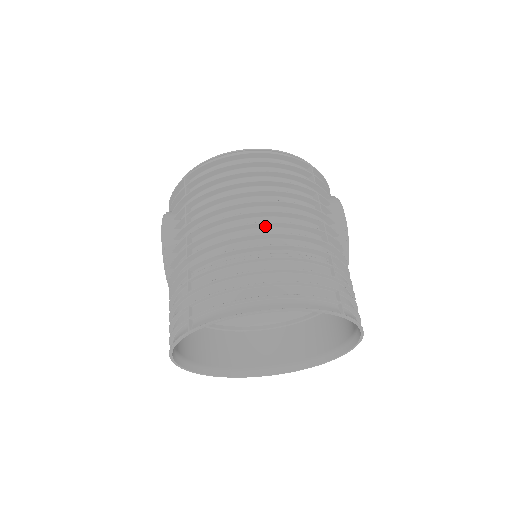
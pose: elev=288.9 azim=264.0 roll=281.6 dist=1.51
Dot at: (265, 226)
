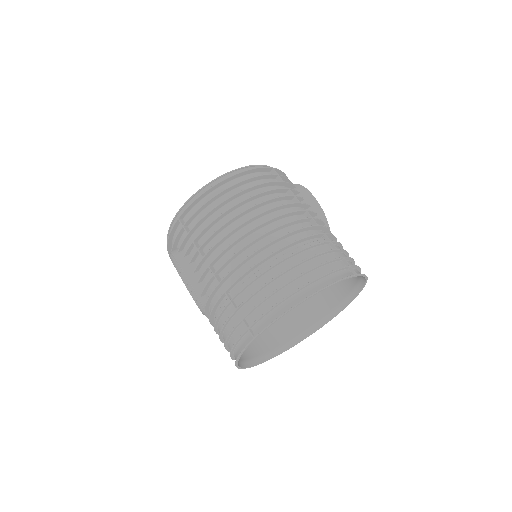
Dot at: (270, 233)
